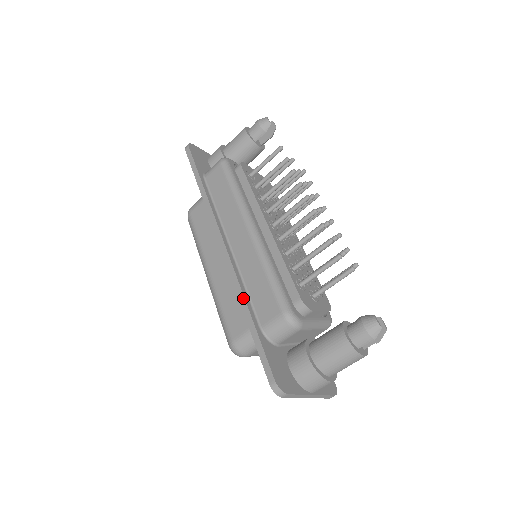
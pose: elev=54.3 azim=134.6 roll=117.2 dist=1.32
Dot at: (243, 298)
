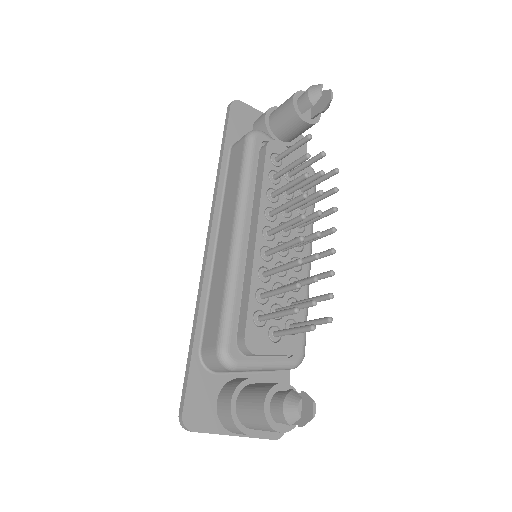
Dot at: (197, 311)
